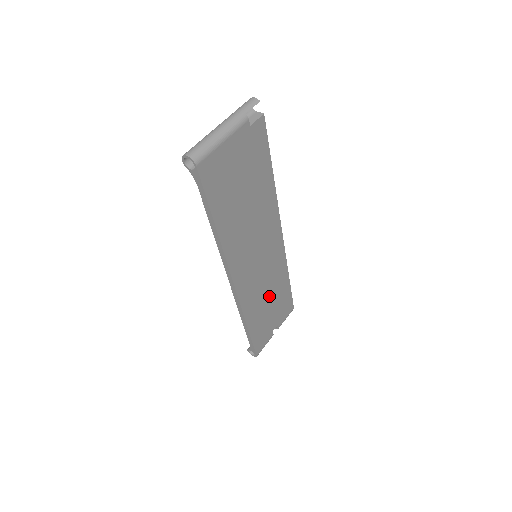
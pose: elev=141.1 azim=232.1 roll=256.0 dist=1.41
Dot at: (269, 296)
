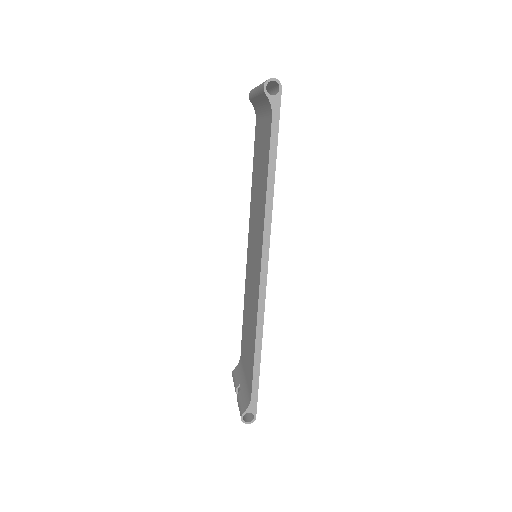
Dot at: occluded
